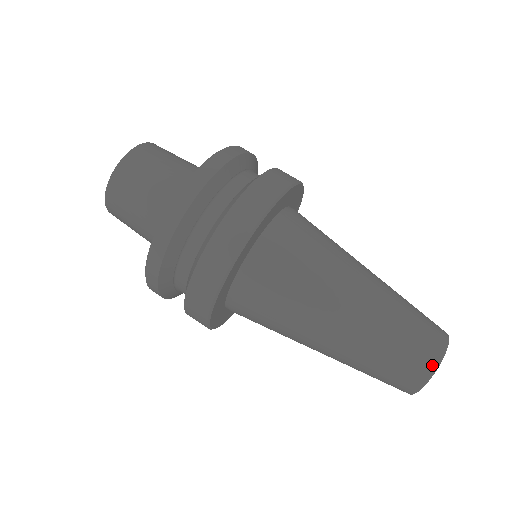
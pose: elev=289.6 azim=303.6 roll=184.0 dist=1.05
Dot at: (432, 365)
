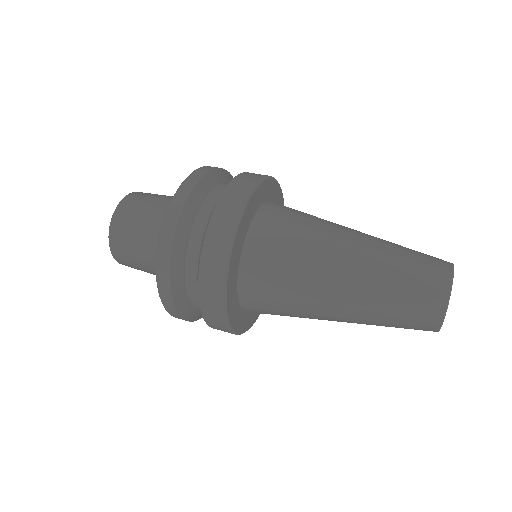
Dot at: (441, 305)
